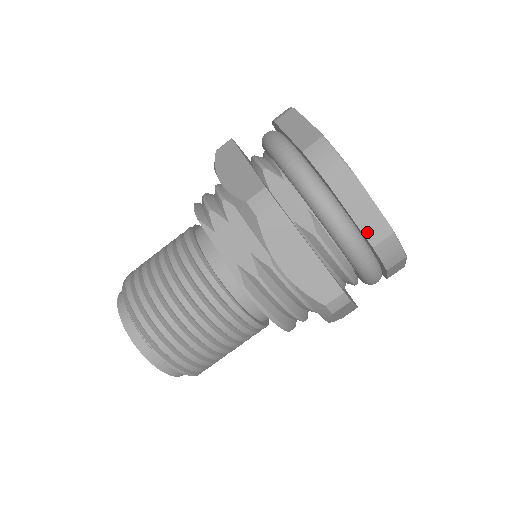
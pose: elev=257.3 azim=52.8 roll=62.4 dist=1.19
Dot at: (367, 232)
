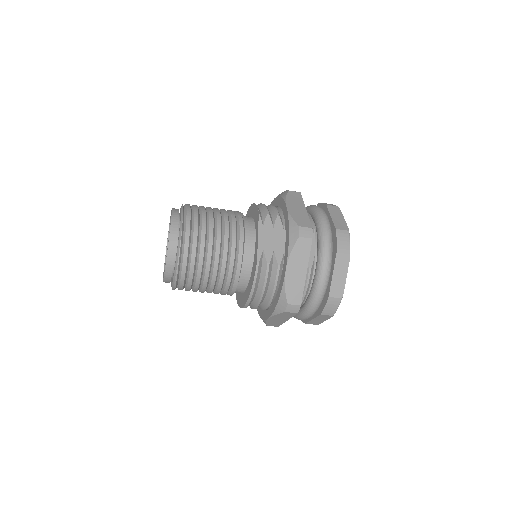
Dot at: (333, 288)
